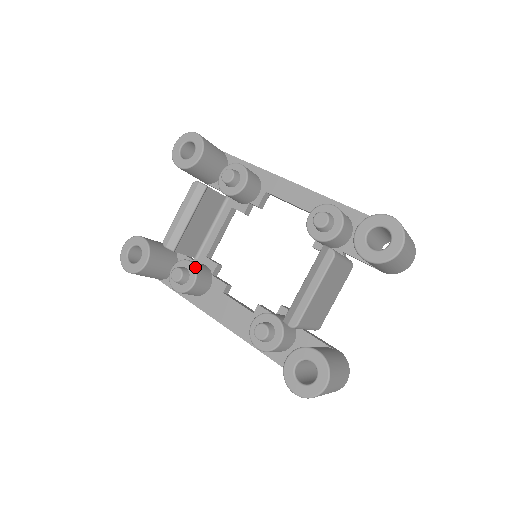
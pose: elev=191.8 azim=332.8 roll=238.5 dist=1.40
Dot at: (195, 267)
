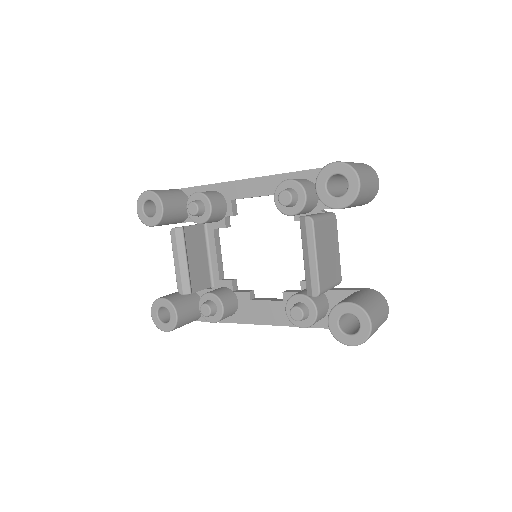
Dot at: (215, 295)
